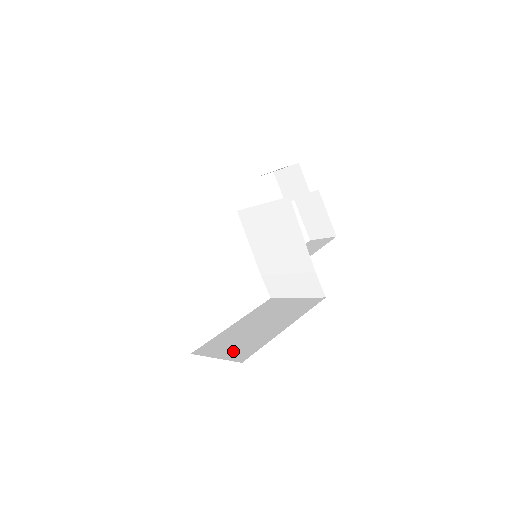
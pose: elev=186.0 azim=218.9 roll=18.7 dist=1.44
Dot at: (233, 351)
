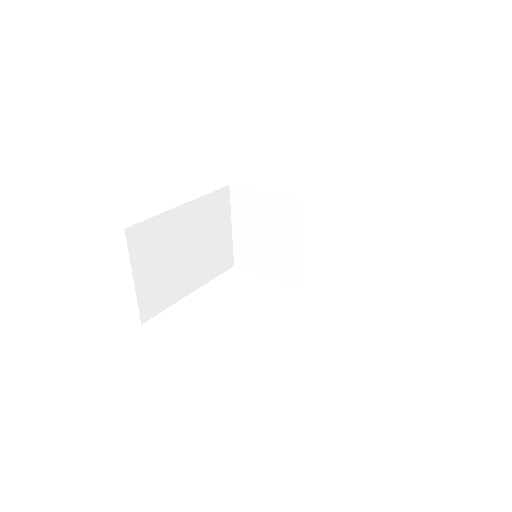
Dot at: occluded
